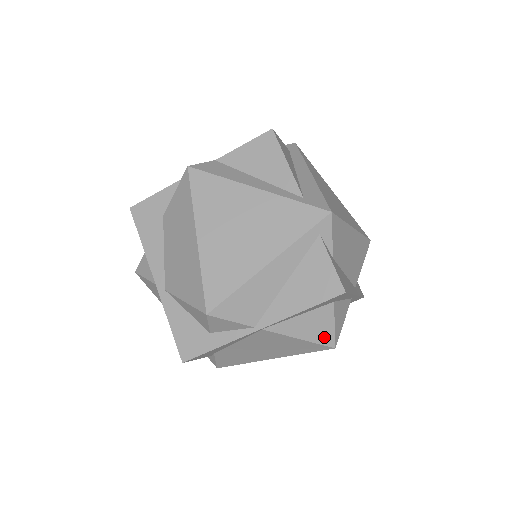
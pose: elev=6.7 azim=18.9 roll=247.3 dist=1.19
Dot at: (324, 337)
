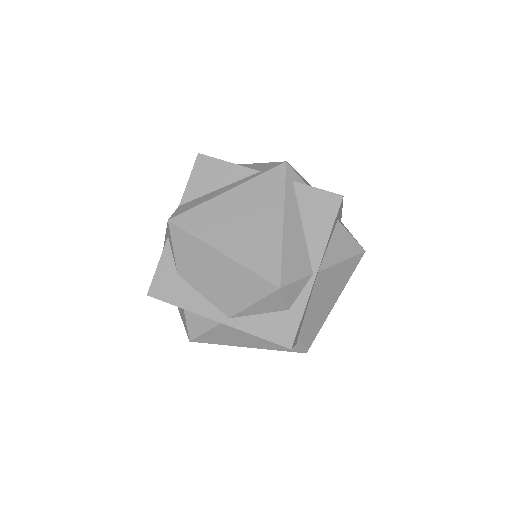
Dot at: (353, 248)
